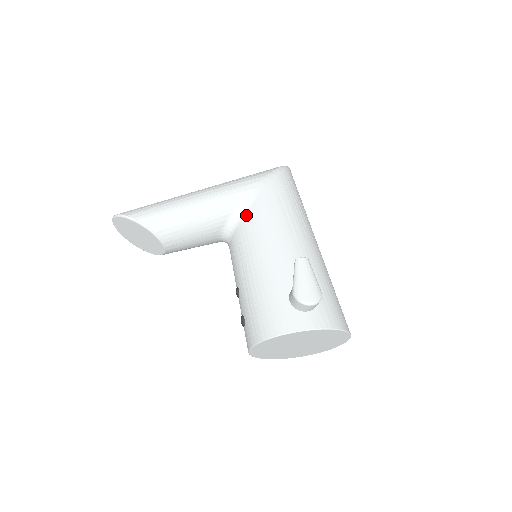
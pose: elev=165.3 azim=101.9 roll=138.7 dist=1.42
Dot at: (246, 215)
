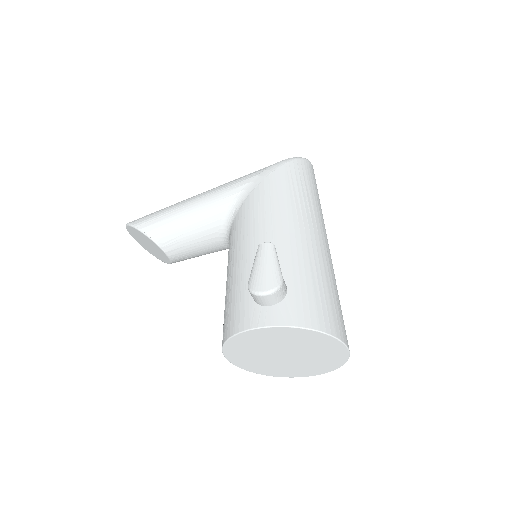
Dot at: (239, 210)
